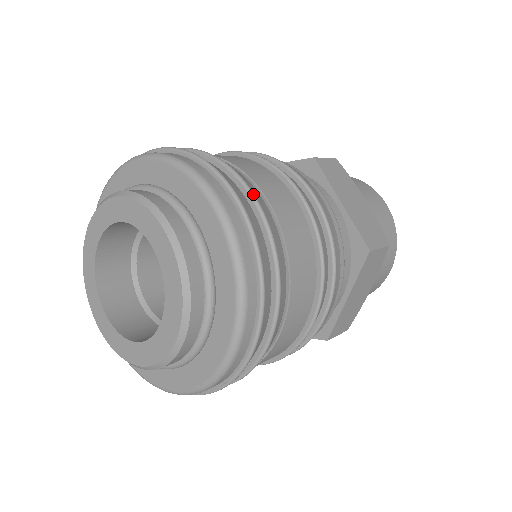
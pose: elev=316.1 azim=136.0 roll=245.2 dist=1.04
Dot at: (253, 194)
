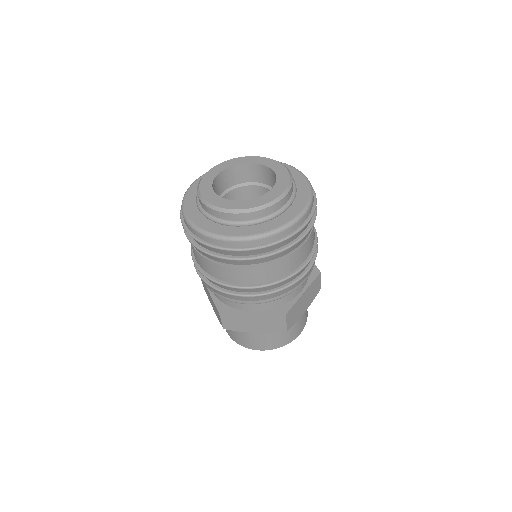
Dot at: occluded
